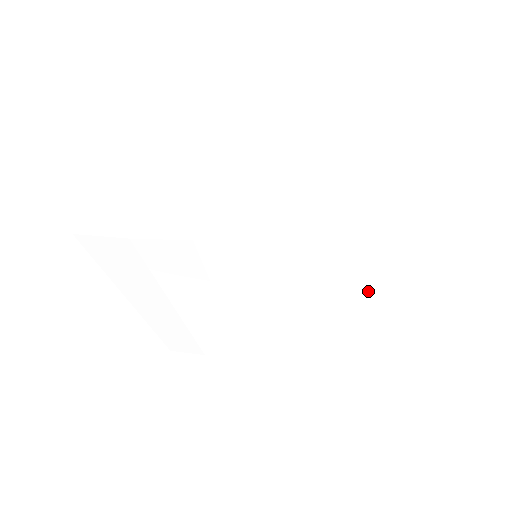
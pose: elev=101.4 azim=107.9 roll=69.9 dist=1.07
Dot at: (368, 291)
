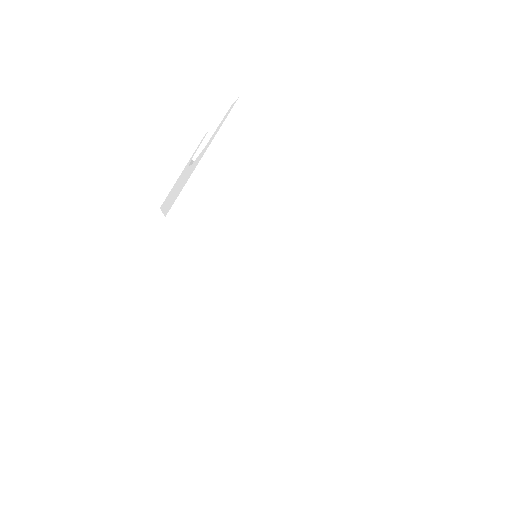
Dot at: occluded
